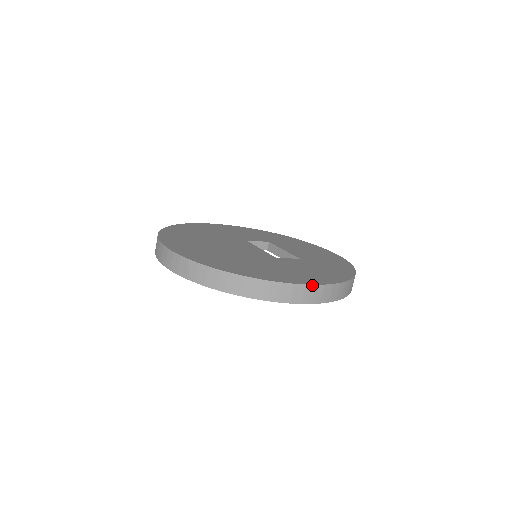
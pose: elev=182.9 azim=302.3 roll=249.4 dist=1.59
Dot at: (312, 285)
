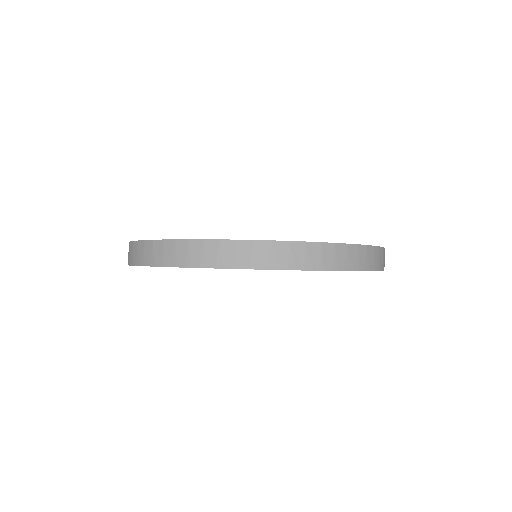
Dot at: (315, 243)
